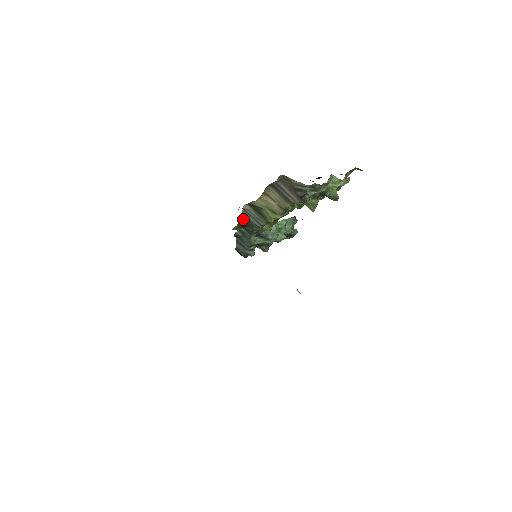
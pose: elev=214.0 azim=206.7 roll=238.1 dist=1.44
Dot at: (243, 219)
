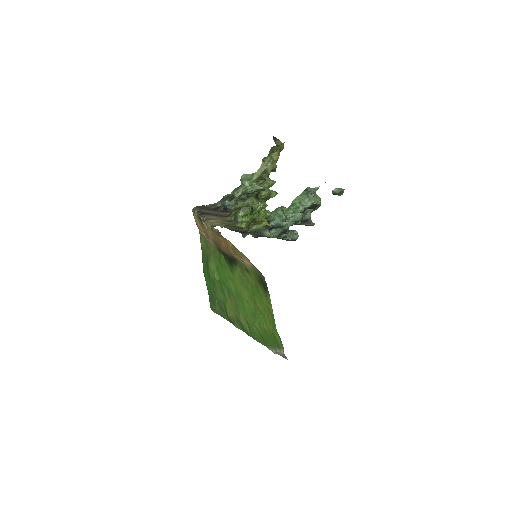
Dot at: (235, 231)
